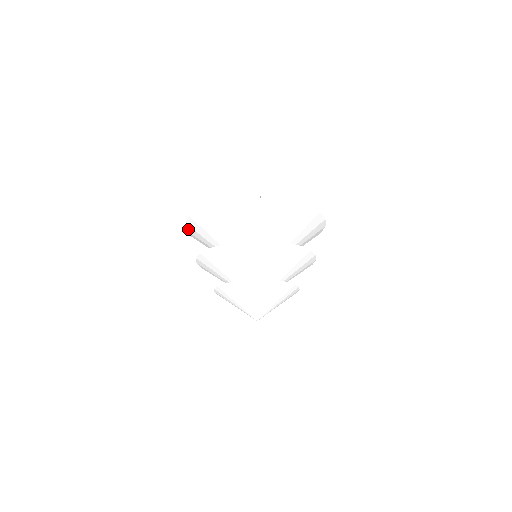
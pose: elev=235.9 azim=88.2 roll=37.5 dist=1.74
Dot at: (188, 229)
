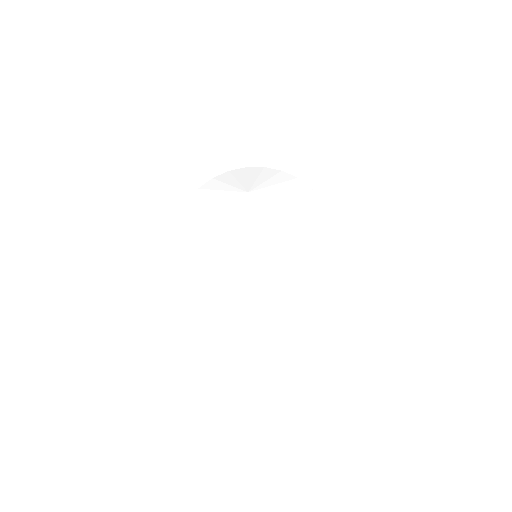
Dot at: (167, 323)
